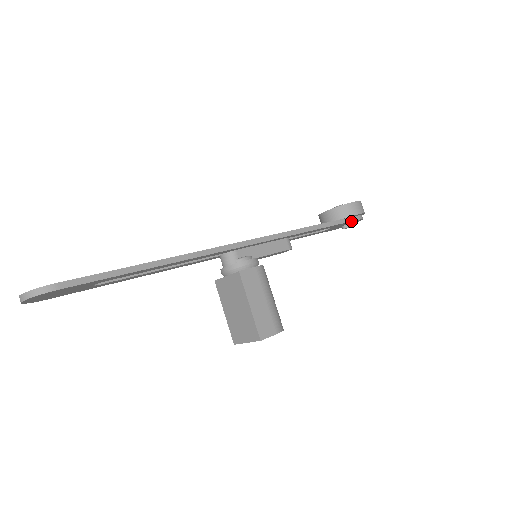
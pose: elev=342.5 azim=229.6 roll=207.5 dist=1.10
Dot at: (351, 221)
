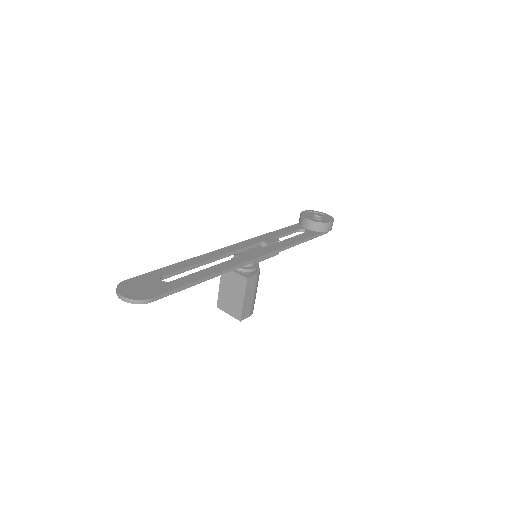
Dot at: (321, 235)
